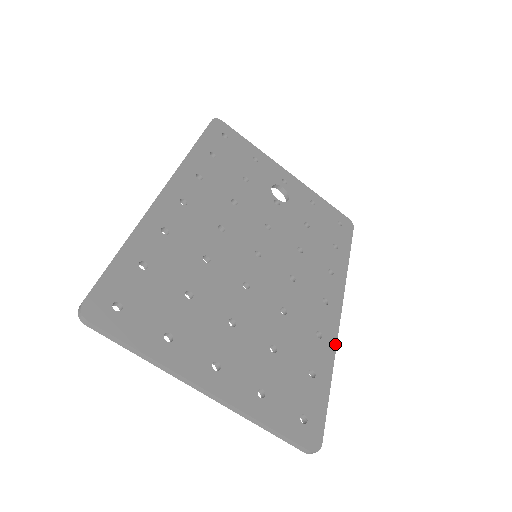
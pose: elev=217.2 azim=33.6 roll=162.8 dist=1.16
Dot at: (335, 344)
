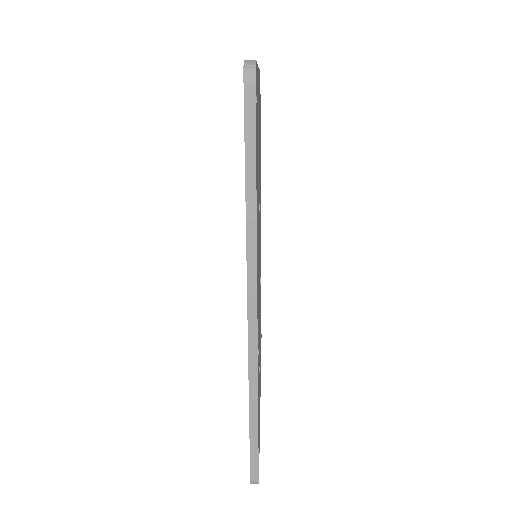
Dot at: occluded
